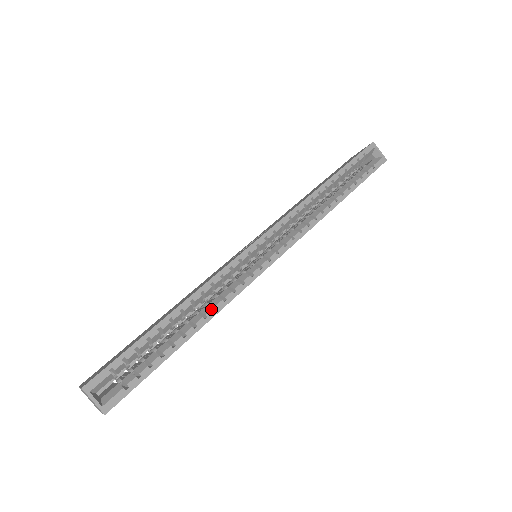
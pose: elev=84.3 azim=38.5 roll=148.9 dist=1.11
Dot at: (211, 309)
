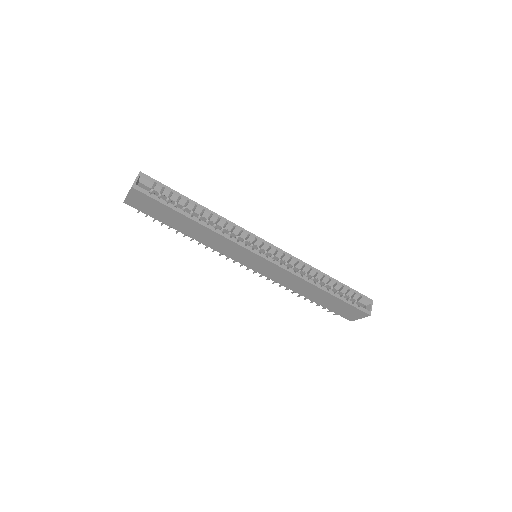
Dot at: occluded
